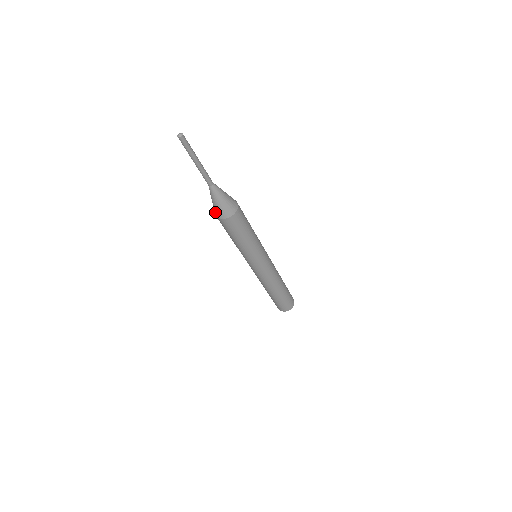
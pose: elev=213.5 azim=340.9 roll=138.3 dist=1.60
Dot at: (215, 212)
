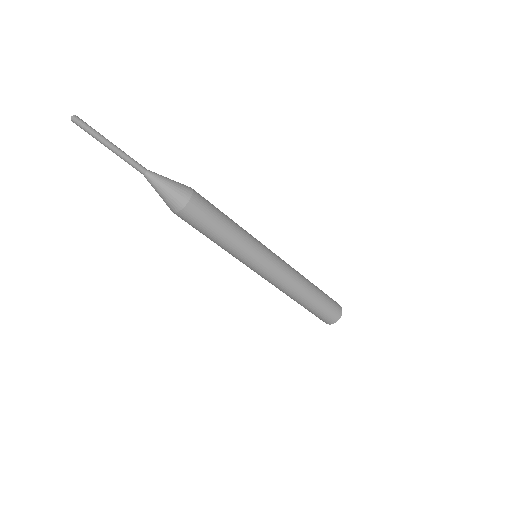
Dot at: (171, 208)
